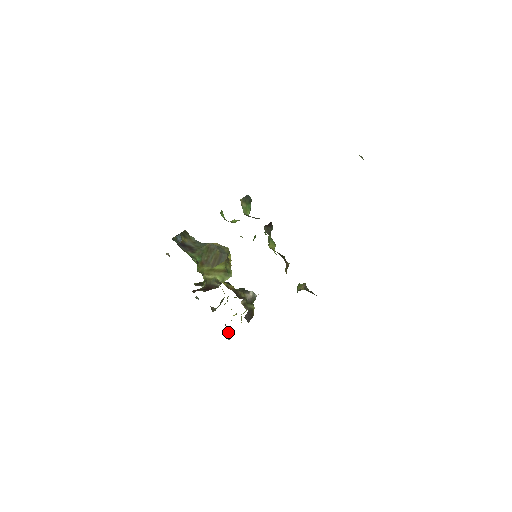
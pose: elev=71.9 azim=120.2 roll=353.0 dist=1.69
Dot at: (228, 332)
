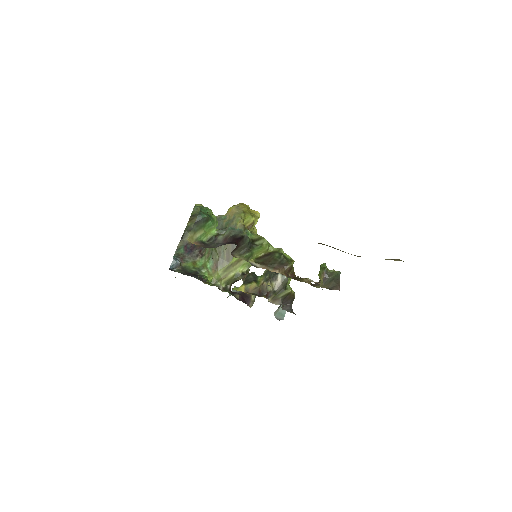
Dot at: (281, 308)
